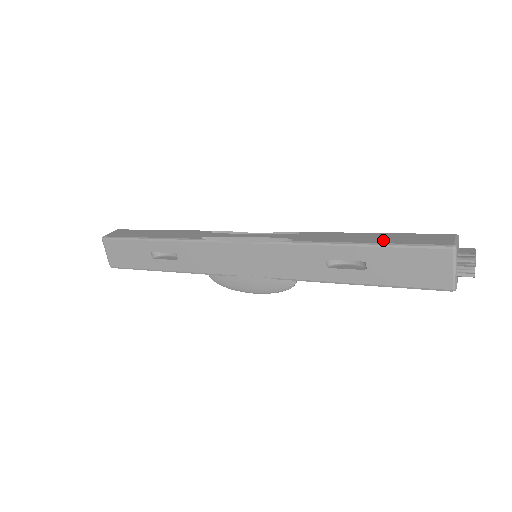
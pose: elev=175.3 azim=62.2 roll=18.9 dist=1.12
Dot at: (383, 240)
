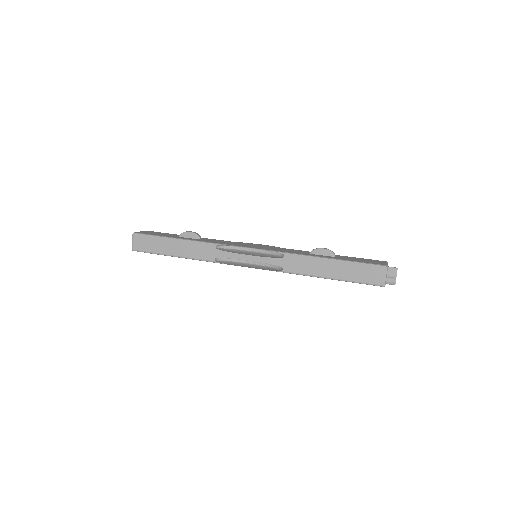
Dot at: (342, 275)
